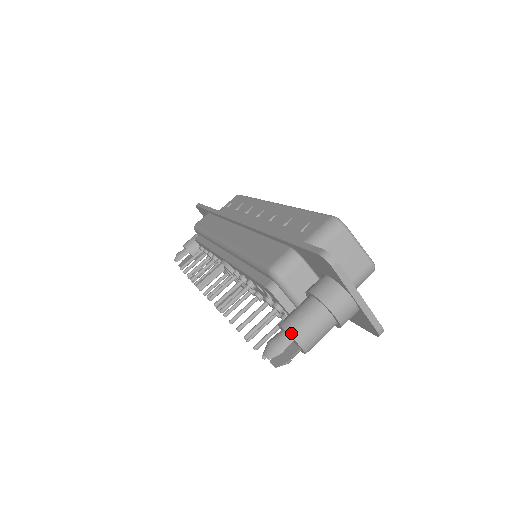
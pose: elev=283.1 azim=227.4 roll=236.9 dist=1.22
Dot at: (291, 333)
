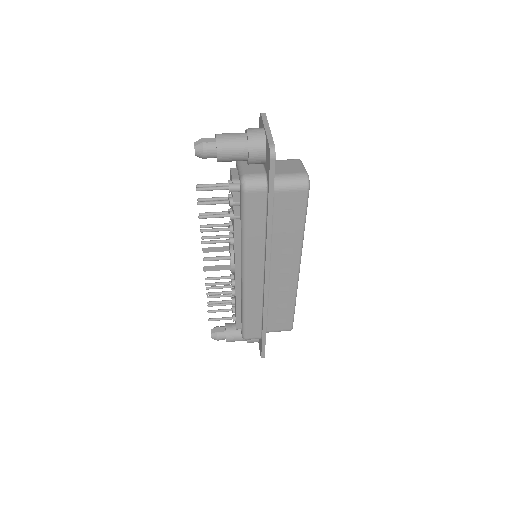
Dot at: occluded
